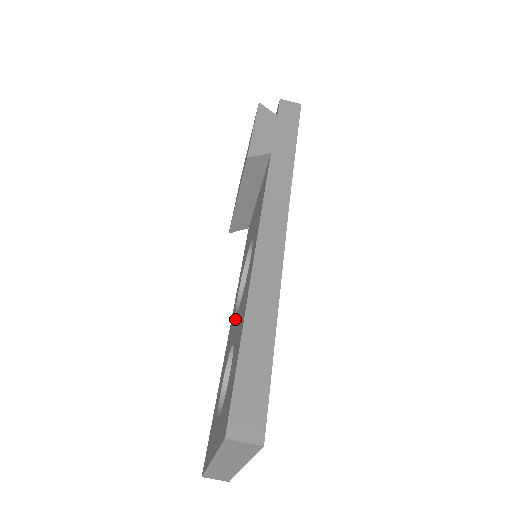
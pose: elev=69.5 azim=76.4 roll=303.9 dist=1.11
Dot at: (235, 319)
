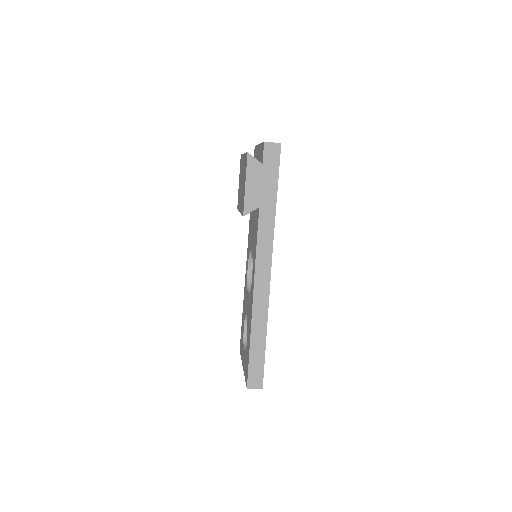
Dot at: (247, 295)
